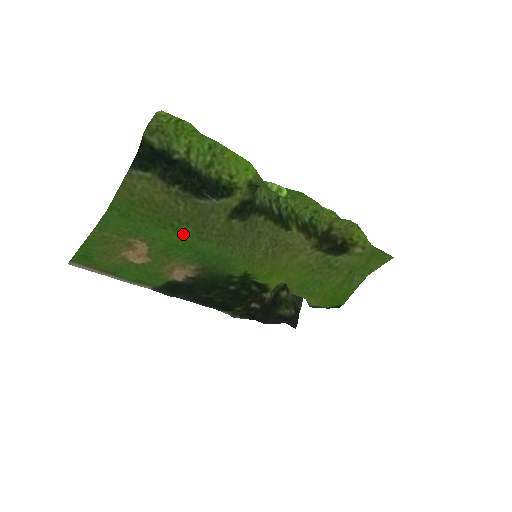
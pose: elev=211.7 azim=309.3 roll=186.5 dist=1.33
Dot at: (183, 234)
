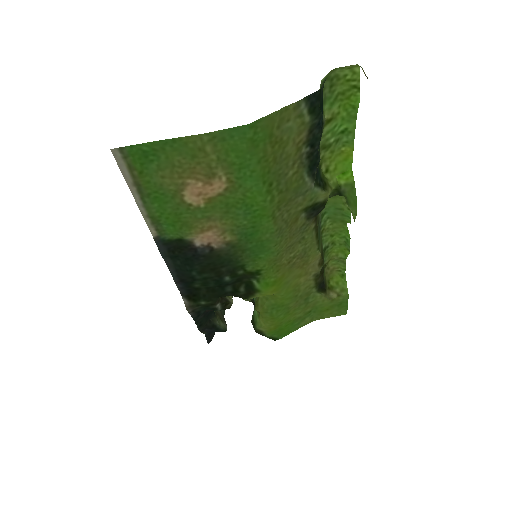
Dot at: (268, 200)
